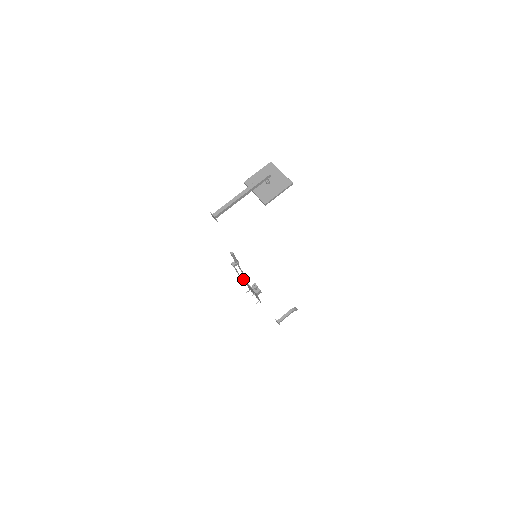
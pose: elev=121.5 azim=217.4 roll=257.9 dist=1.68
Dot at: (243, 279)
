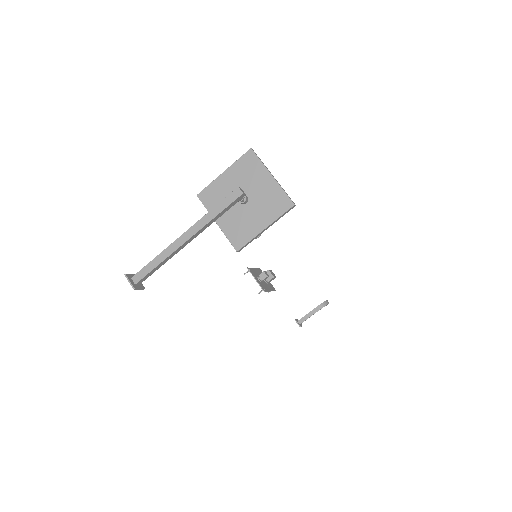
Dot at: occluded
